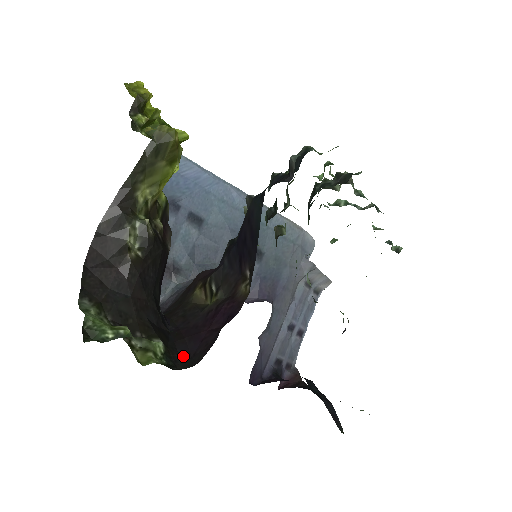
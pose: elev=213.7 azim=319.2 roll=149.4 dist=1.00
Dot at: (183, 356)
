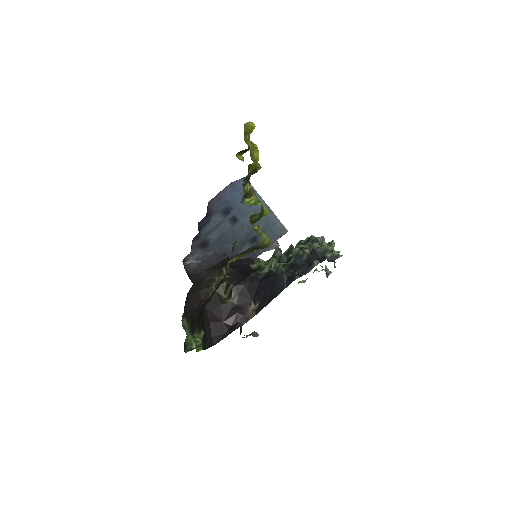
Dot at: (208, 336)
